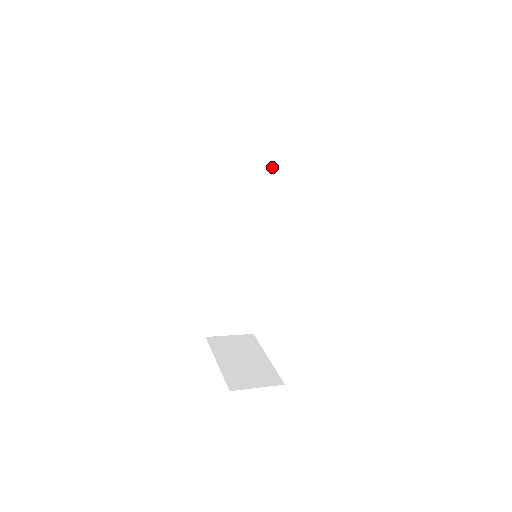
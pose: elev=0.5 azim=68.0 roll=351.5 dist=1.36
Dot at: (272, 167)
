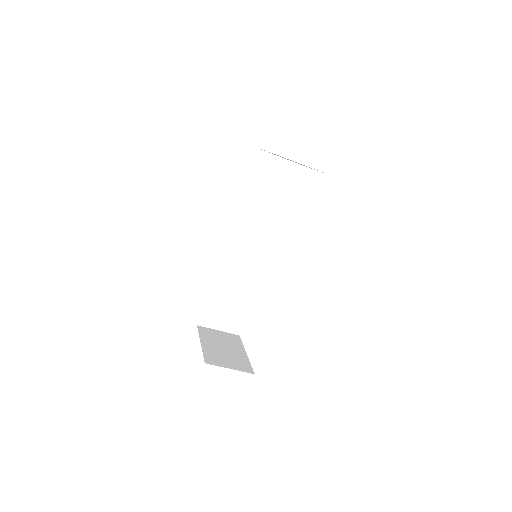
Dot at: (287, 191)
